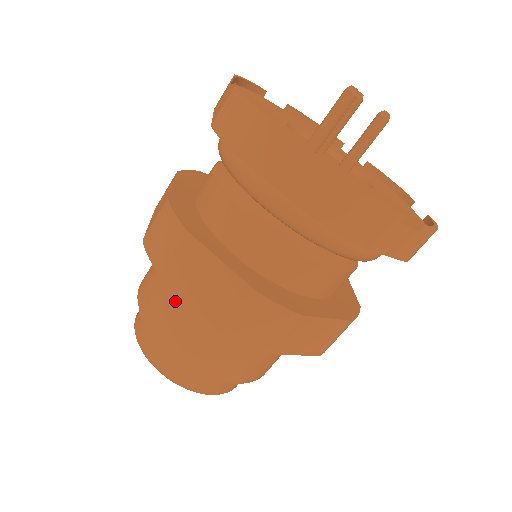
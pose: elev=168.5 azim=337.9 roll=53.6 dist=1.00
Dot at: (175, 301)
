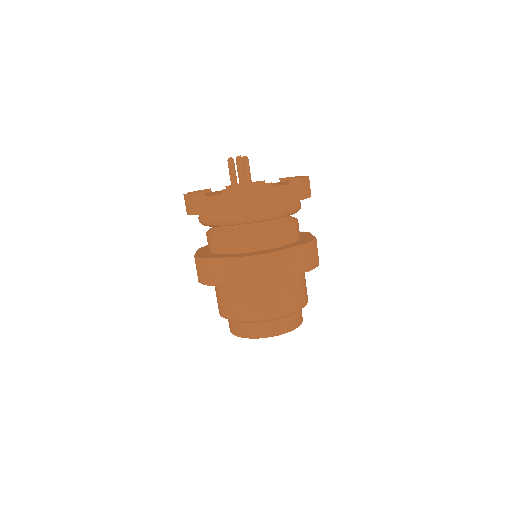
Dot at: (277, 292)
